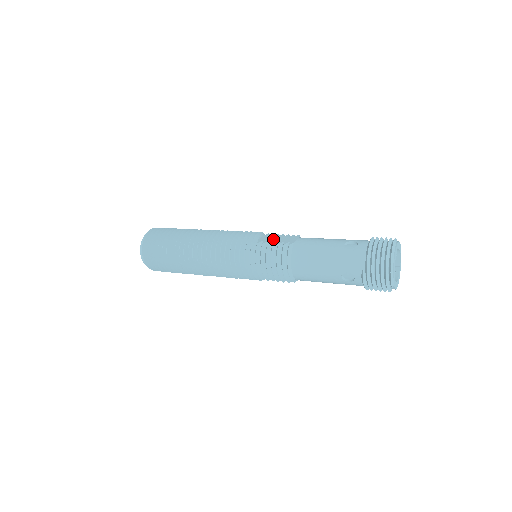
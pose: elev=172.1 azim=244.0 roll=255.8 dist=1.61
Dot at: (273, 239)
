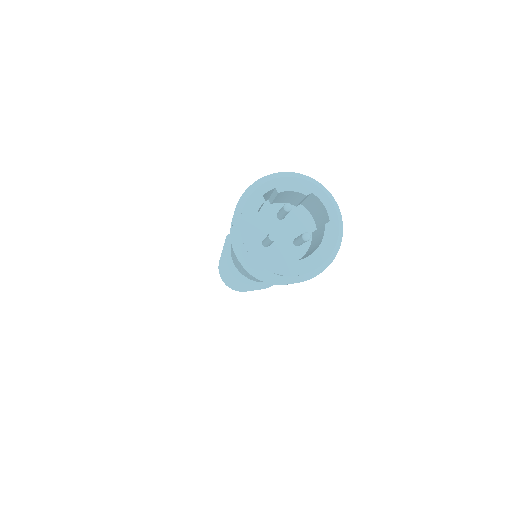
Dot at: occluded
